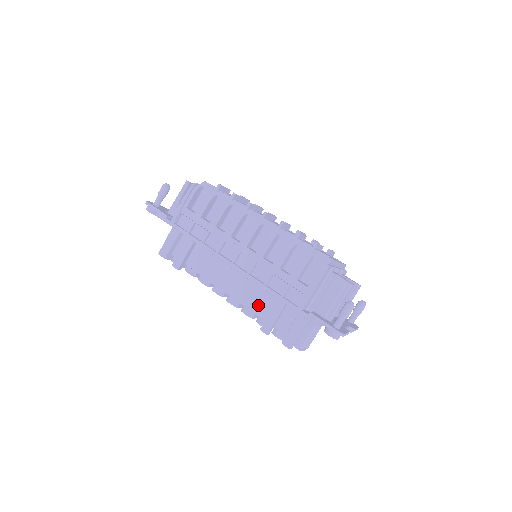
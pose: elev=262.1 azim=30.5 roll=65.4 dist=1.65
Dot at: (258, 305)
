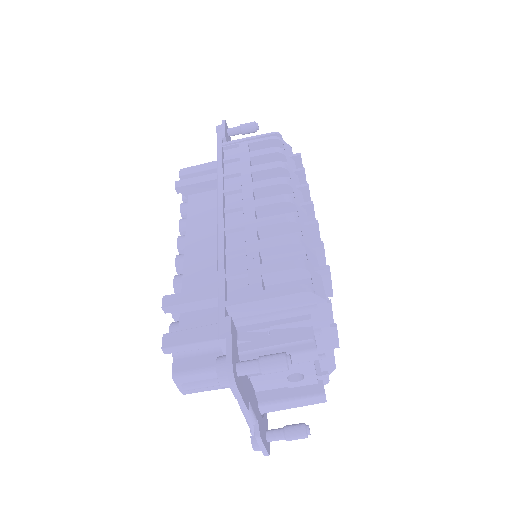
Dot at: (196, 281)
